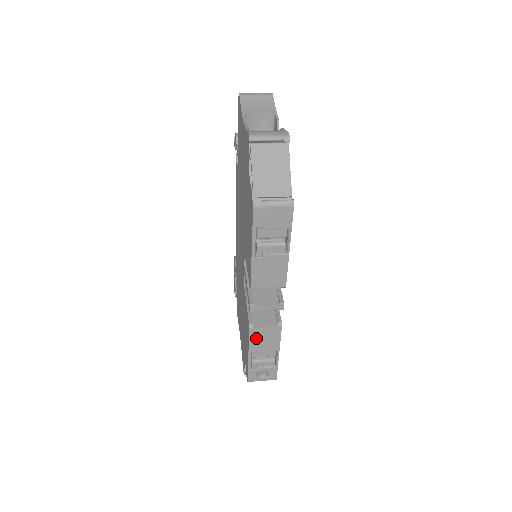
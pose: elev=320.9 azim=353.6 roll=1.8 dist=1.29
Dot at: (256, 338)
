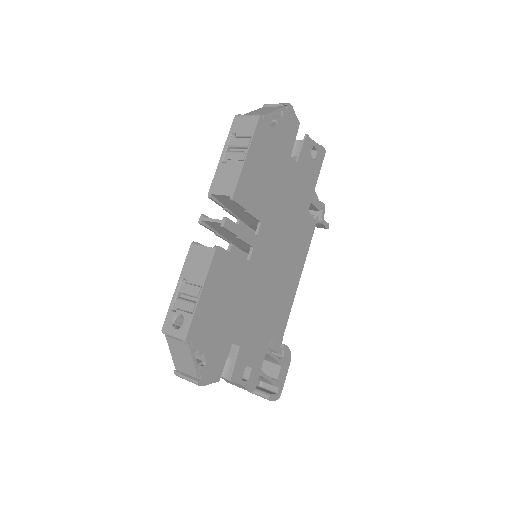
Dot at: (191, 260)
